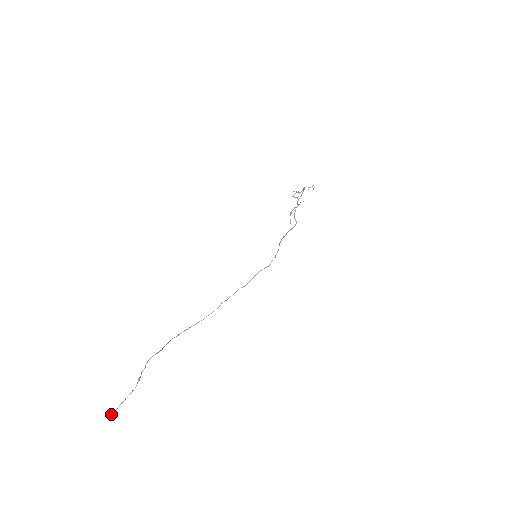
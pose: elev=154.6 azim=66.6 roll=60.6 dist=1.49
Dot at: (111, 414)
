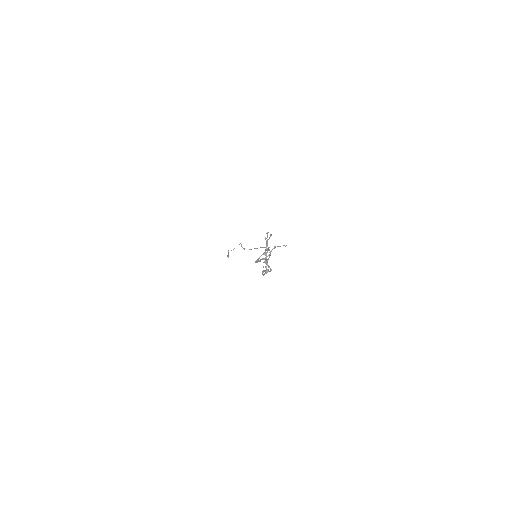
Dot at: (227, 256)
